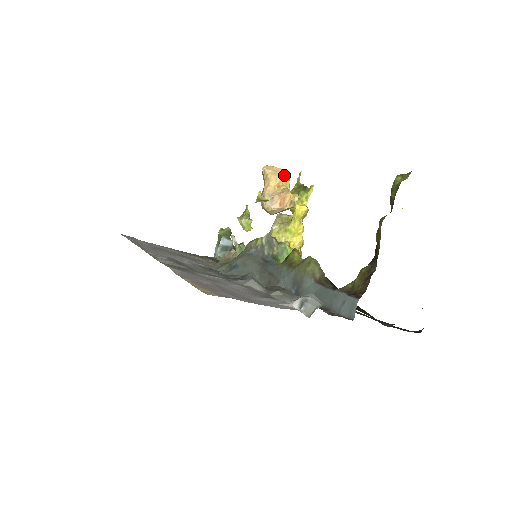
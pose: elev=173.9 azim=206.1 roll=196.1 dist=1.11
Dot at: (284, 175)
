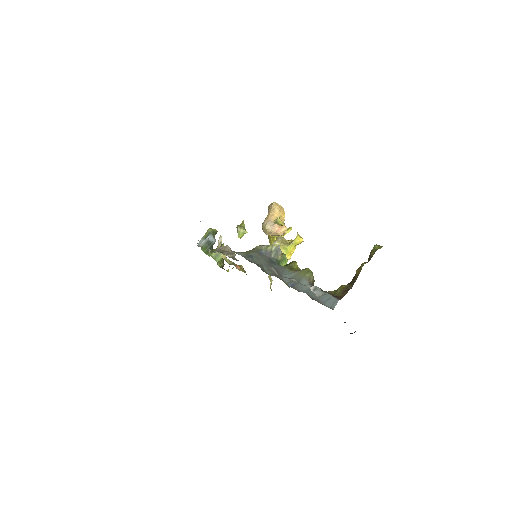
Dot at: (284, 213)
